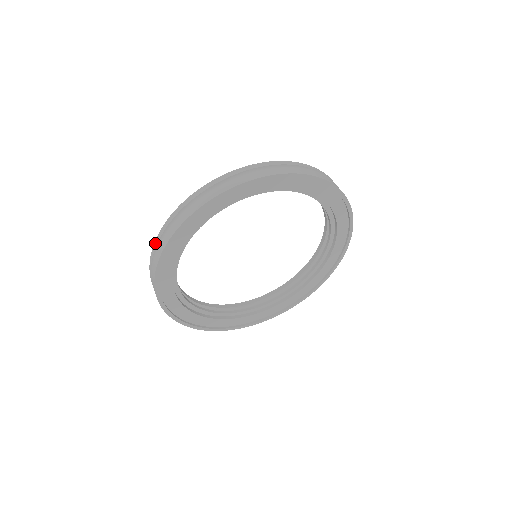
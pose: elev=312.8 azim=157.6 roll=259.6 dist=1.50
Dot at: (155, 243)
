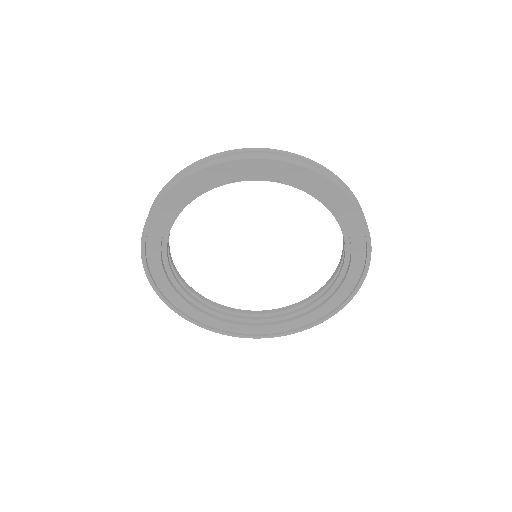
Dot at: occluded
